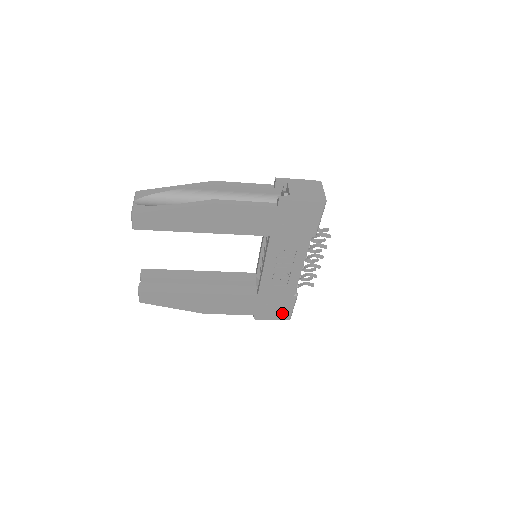
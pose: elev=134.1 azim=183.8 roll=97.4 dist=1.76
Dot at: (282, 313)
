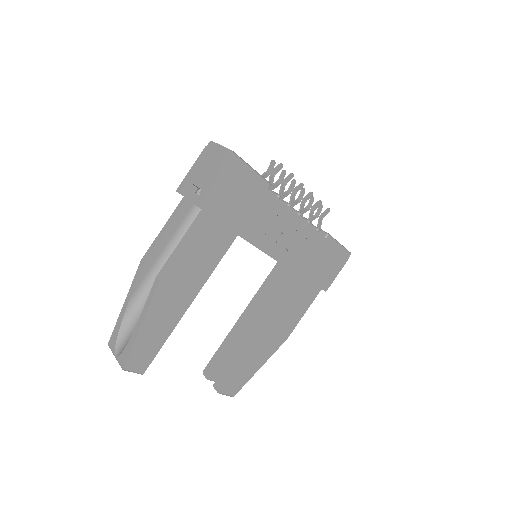
Dot at: (338, 259)
